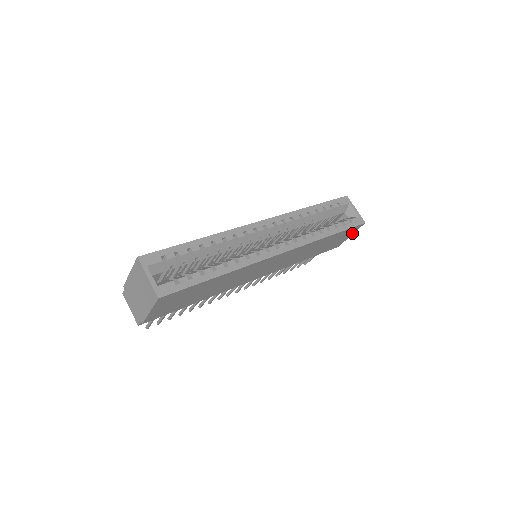
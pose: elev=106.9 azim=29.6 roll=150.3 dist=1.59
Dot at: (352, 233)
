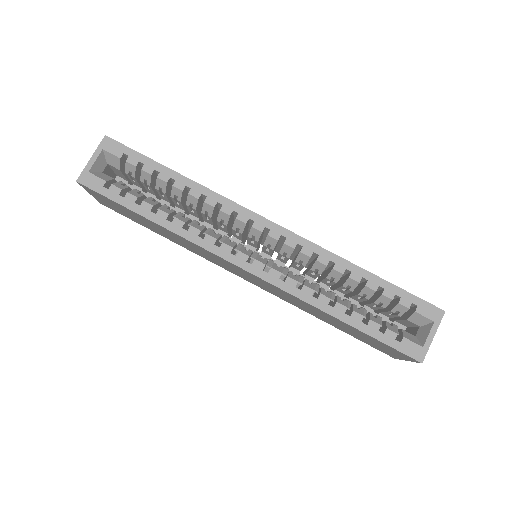
Dot at: (406, 358)
